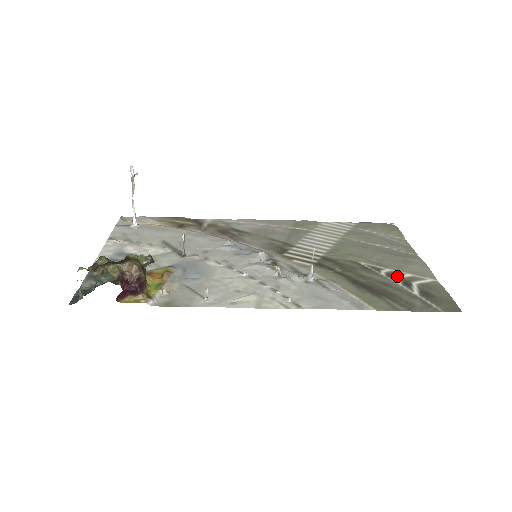
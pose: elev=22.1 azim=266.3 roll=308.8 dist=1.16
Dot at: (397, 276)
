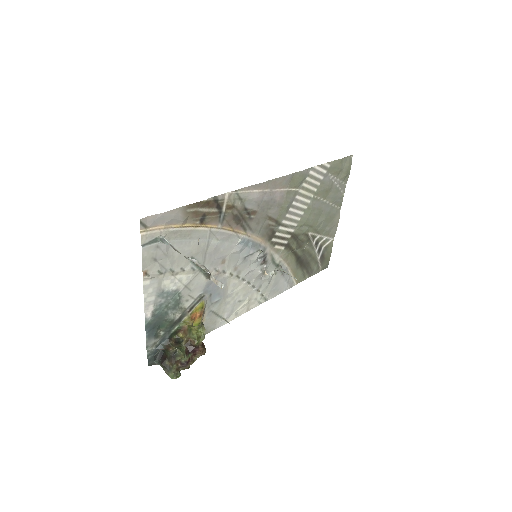
Dot at: (319, 243)
